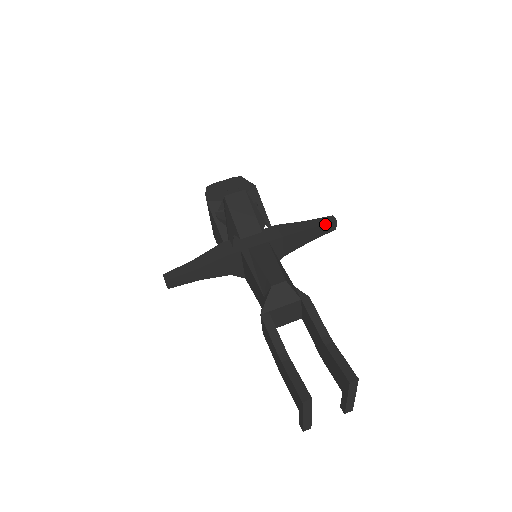
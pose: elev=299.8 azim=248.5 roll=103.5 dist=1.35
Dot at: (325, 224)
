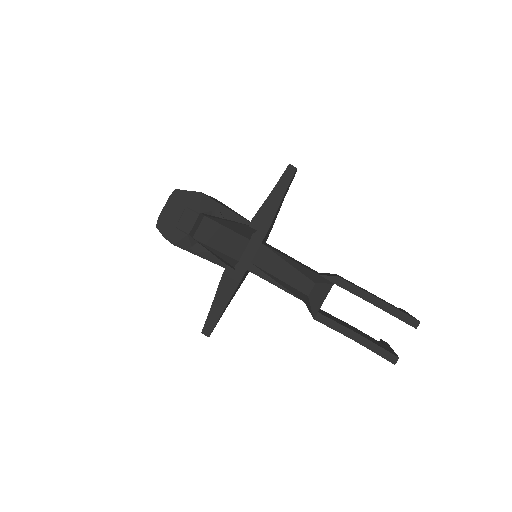
Dot at: (290, 181)
